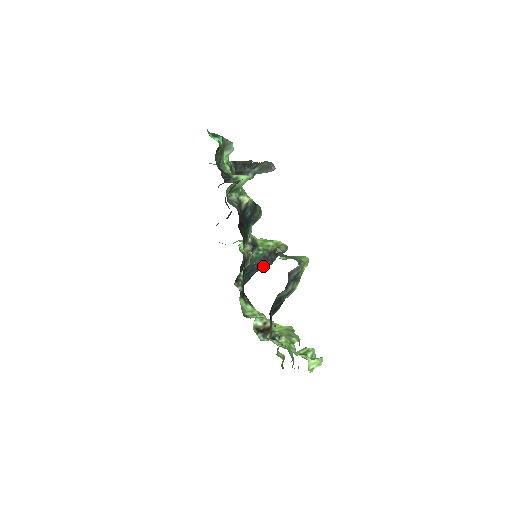
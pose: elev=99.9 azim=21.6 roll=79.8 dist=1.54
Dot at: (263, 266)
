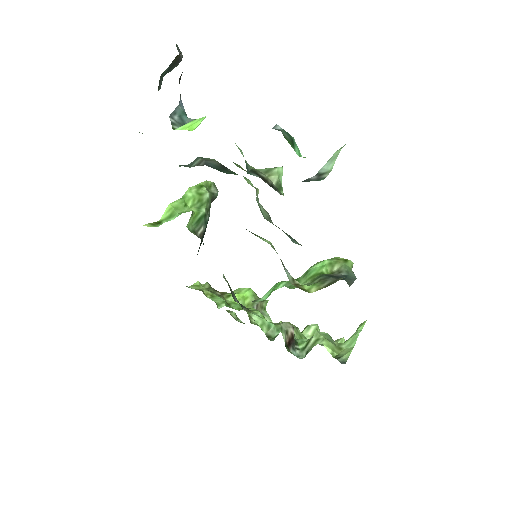
Dot at: occluded
